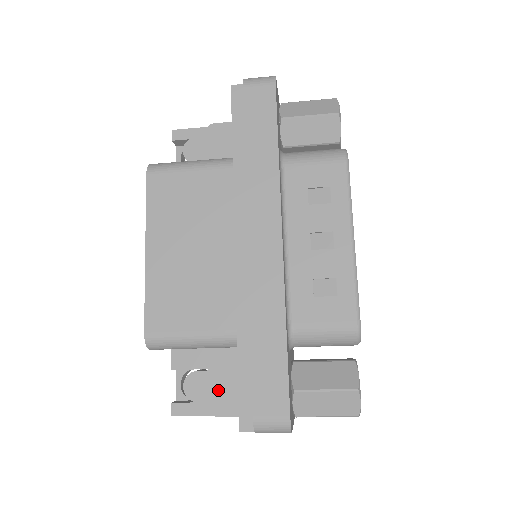
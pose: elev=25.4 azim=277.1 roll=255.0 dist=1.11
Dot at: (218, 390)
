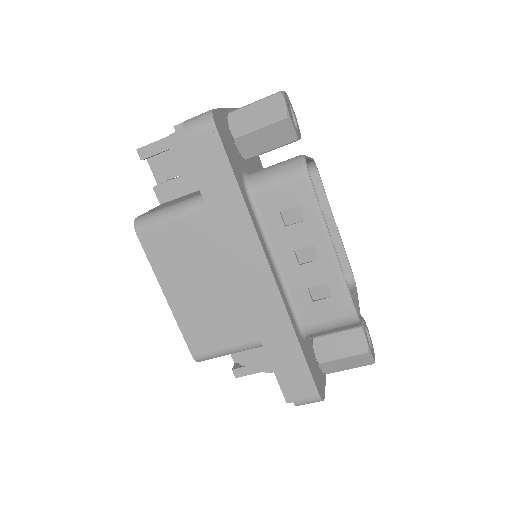
Dot at: (263, 356)
